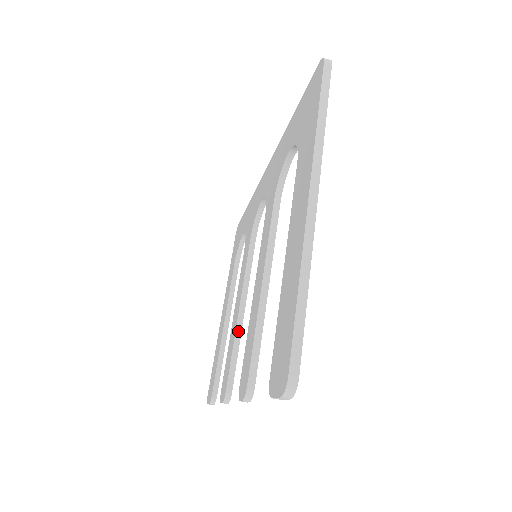
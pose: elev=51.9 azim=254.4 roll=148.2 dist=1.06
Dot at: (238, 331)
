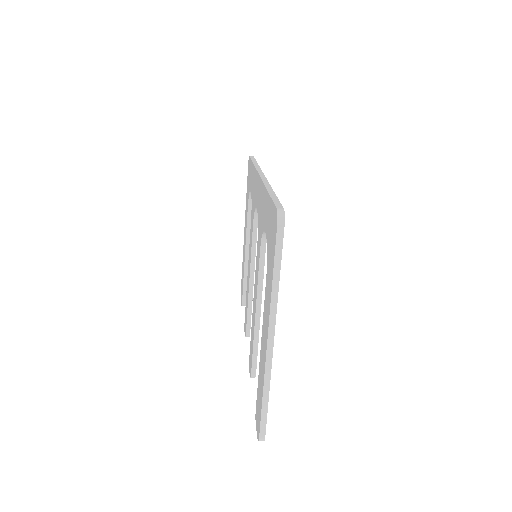
Dot at: (250, 296)
